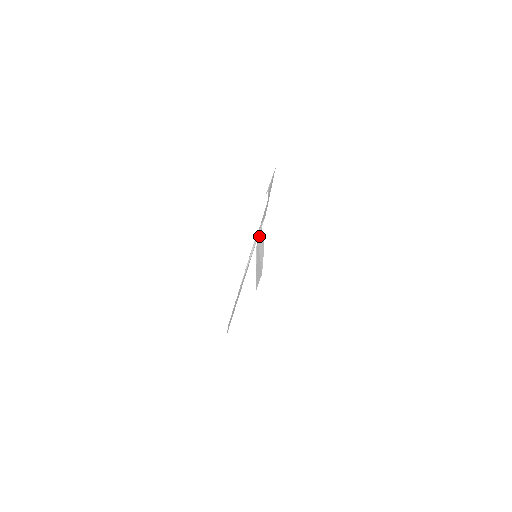
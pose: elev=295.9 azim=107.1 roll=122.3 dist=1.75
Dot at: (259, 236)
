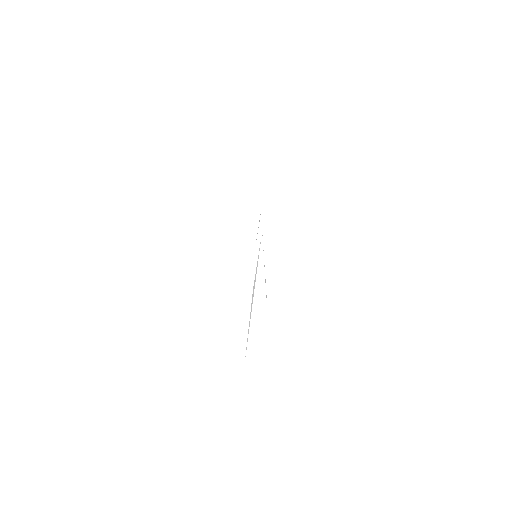
Dot at: occluded
